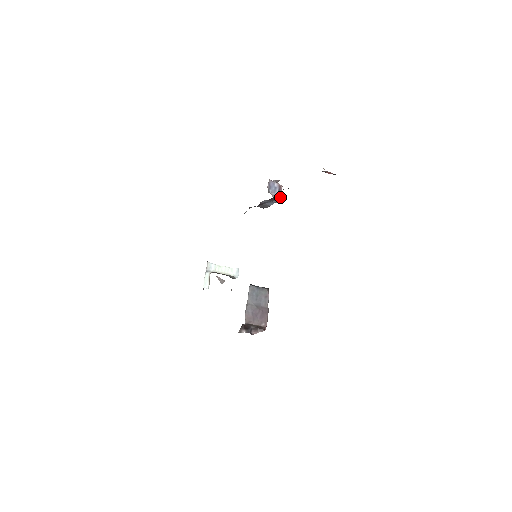
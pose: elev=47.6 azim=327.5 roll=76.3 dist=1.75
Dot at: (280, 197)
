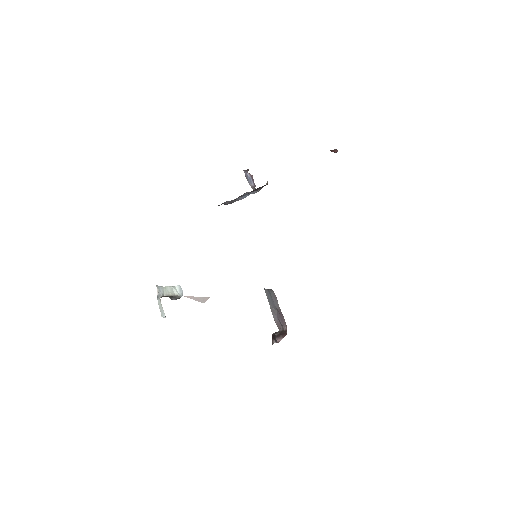
Dot at: (263, 186)
